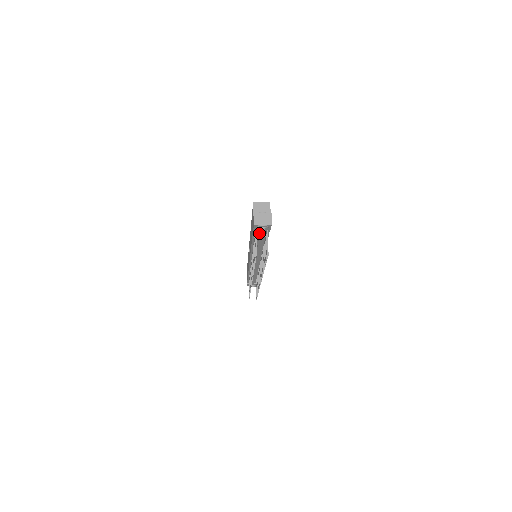
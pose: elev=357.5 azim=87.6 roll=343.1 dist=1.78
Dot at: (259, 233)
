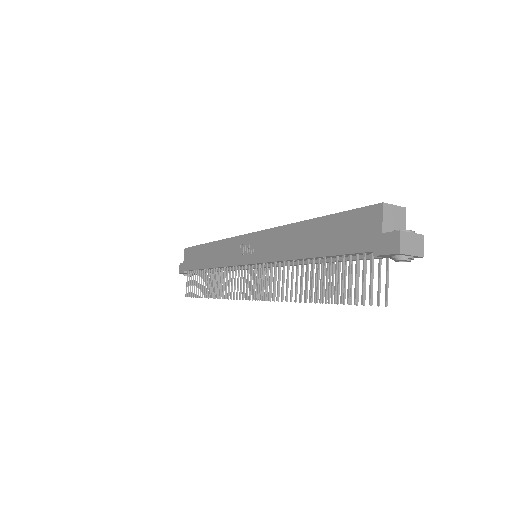
Dot at: (362, 256)
